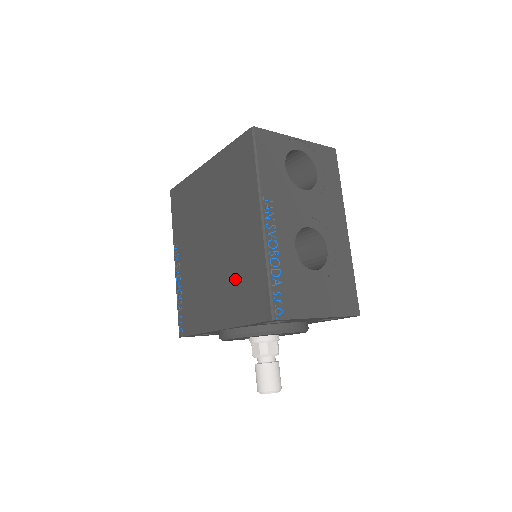
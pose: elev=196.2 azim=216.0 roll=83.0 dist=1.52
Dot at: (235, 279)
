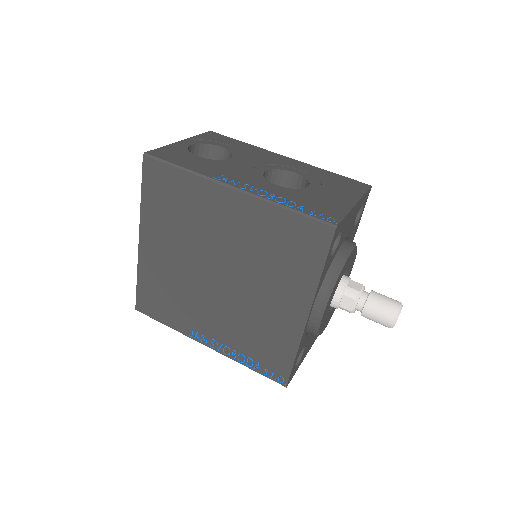
Dot at: (270, 261)
